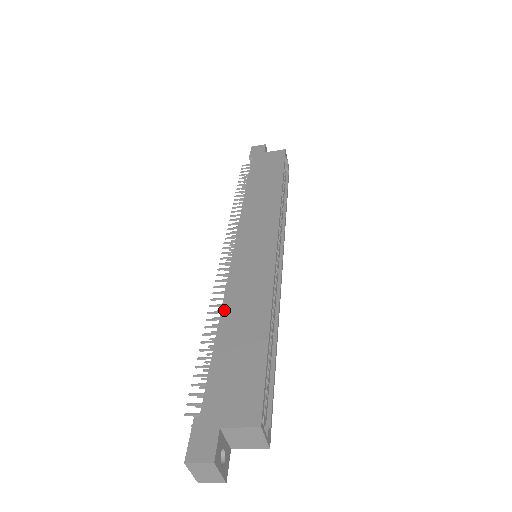
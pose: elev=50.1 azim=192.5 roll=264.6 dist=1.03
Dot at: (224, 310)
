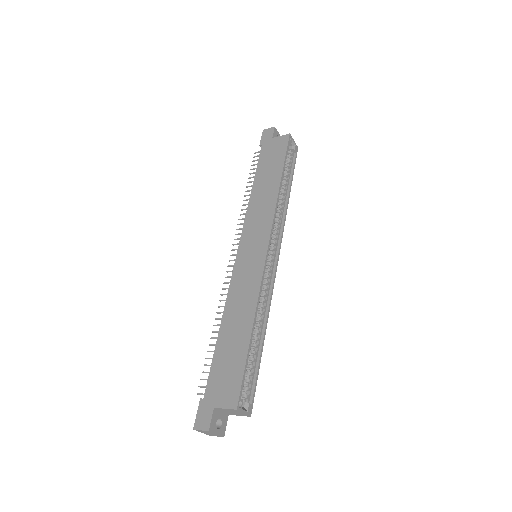
Dot at: (225, 313)
